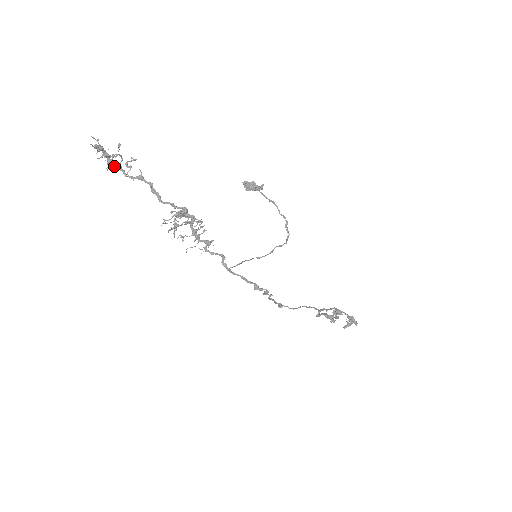
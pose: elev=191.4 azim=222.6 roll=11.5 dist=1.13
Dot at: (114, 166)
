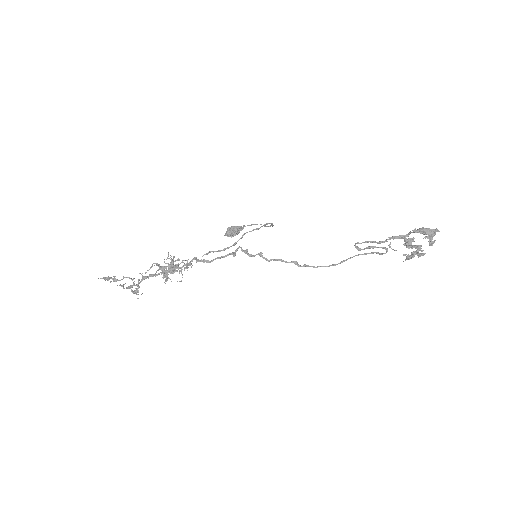
Dot at: (131, 287)
